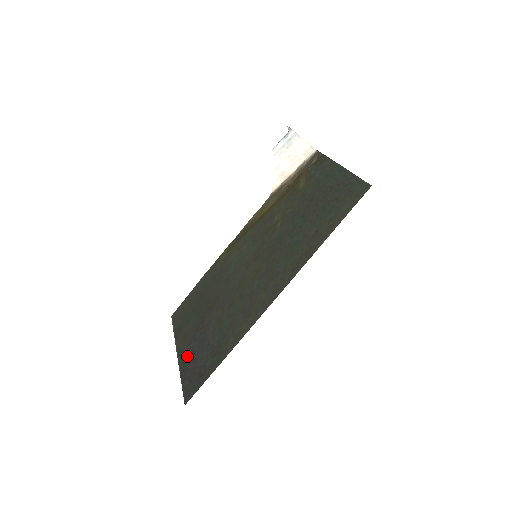
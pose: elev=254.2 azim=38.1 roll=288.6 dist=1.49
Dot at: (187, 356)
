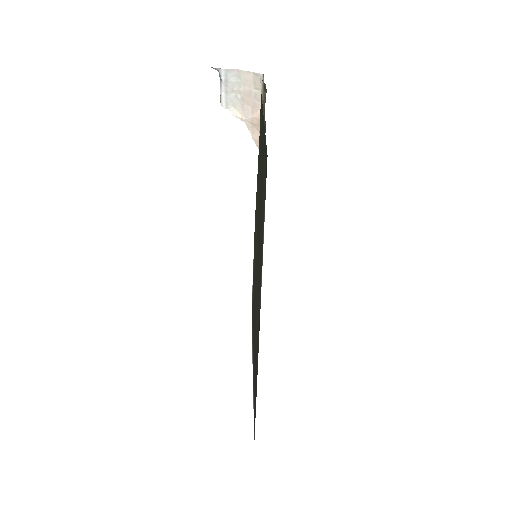
Dot at: (253, 378)
